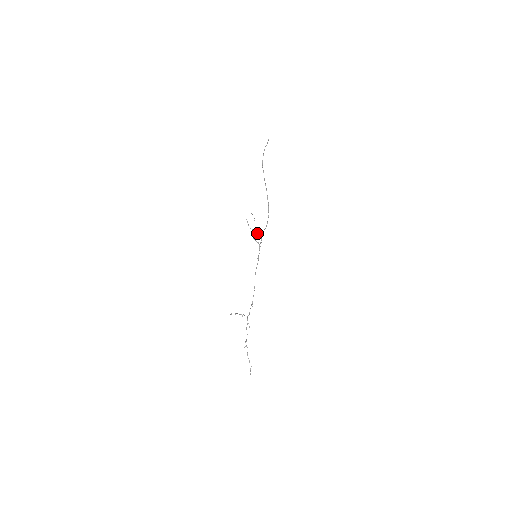
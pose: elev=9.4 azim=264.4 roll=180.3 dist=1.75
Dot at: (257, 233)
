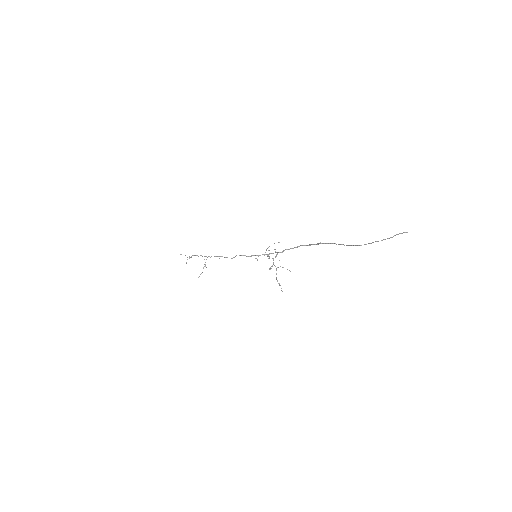
Dot at: occluded
